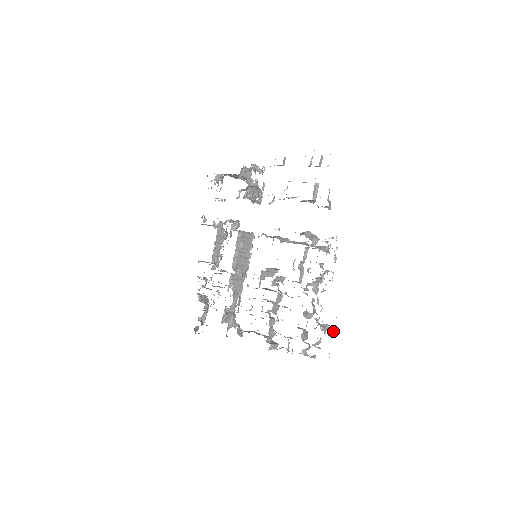
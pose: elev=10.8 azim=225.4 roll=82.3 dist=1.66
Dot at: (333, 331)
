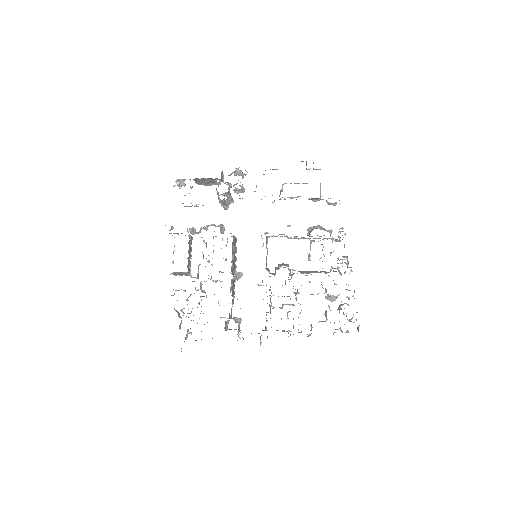
Dot at: occluded
